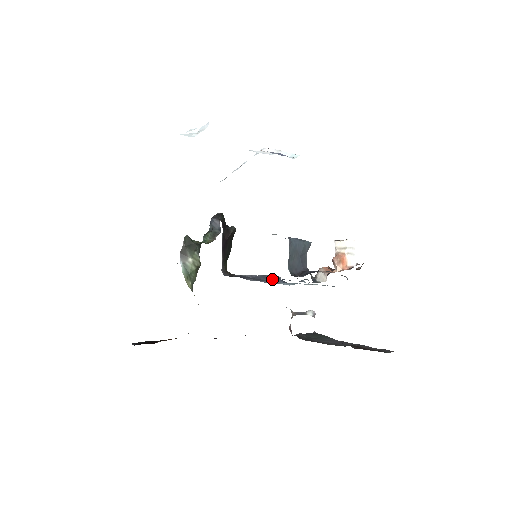
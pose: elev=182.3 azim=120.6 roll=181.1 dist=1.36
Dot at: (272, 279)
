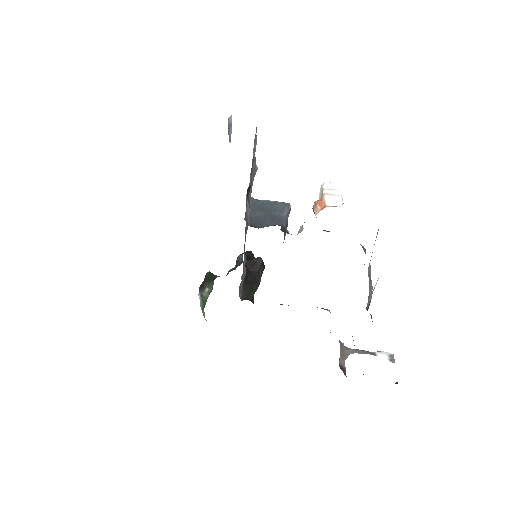
Dot at: occluded
